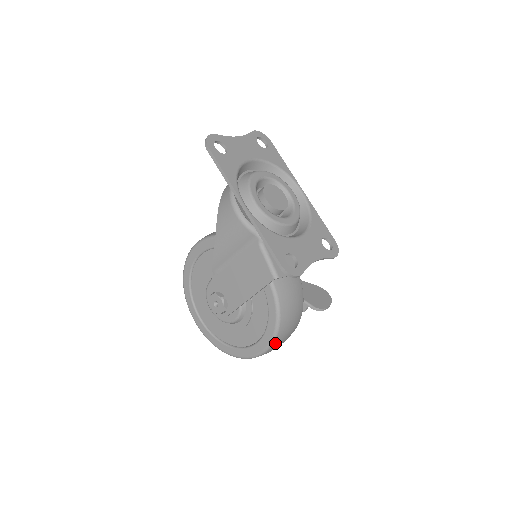
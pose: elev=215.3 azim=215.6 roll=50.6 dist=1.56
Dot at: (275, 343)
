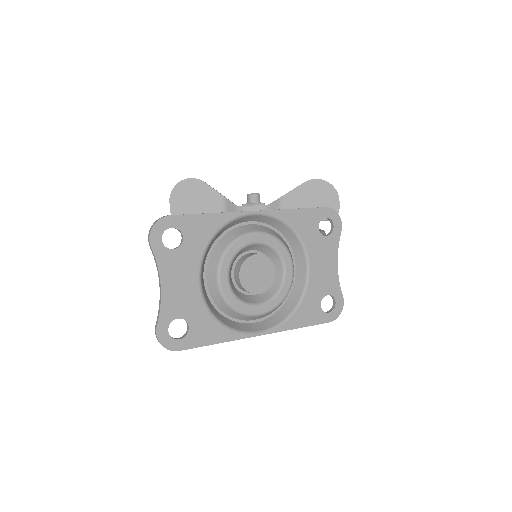
Dot at: occluded
